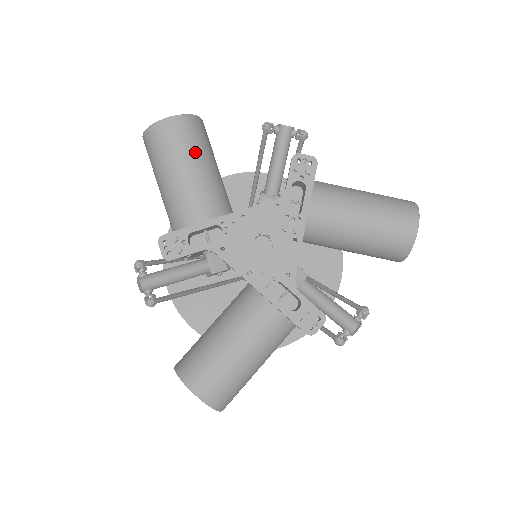
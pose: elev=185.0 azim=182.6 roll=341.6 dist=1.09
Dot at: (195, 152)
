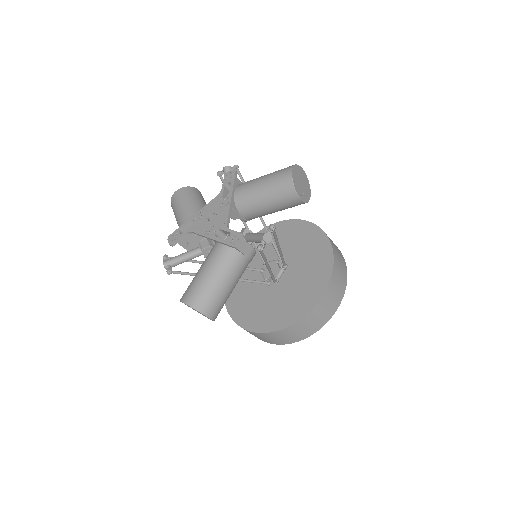
Dot at: (187, 198)
